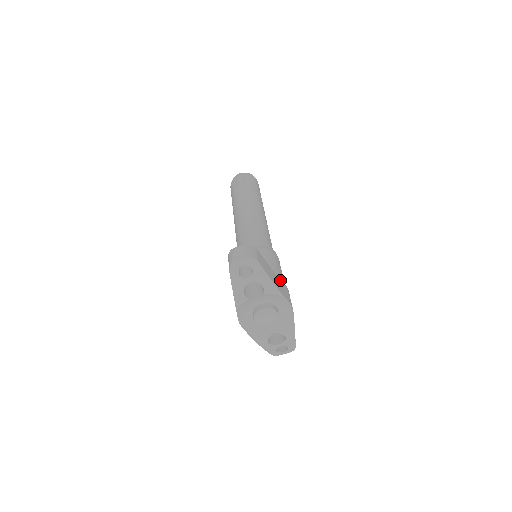
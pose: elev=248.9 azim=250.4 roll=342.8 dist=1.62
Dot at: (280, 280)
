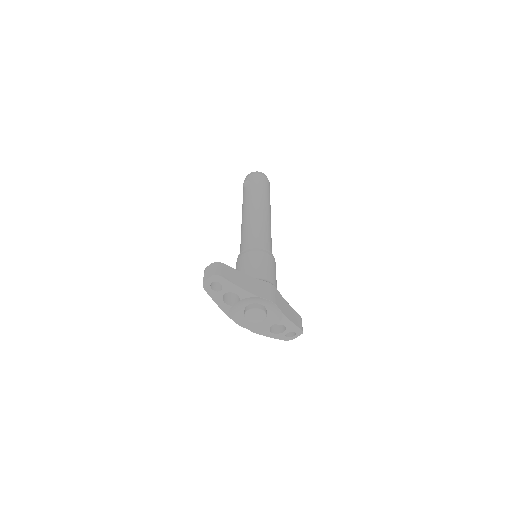
Dot at: (259, 281)
